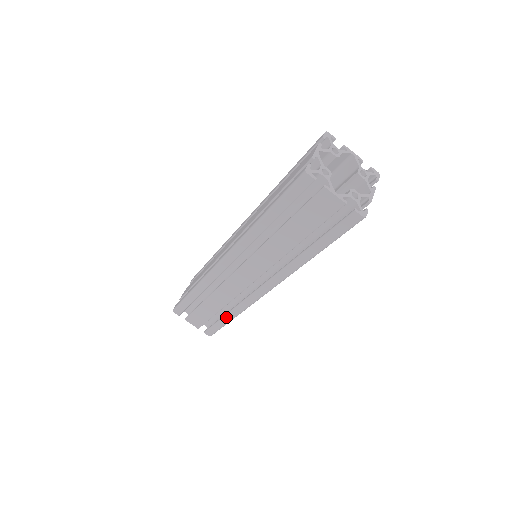
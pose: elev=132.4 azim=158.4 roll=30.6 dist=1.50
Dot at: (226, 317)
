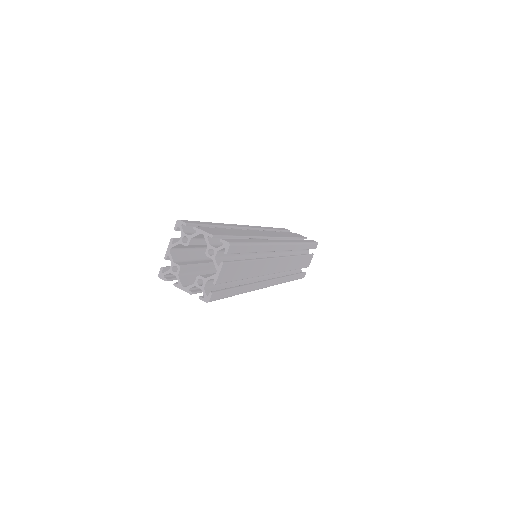
Dot at: occluded
